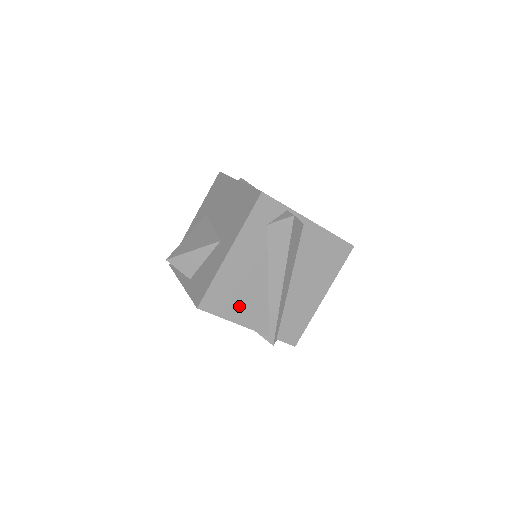
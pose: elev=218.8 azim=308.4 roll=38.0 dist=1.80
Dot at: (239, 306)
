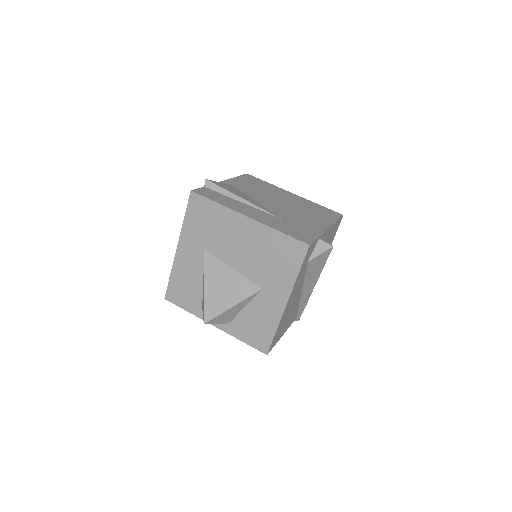
Dot at: (286, 324)
